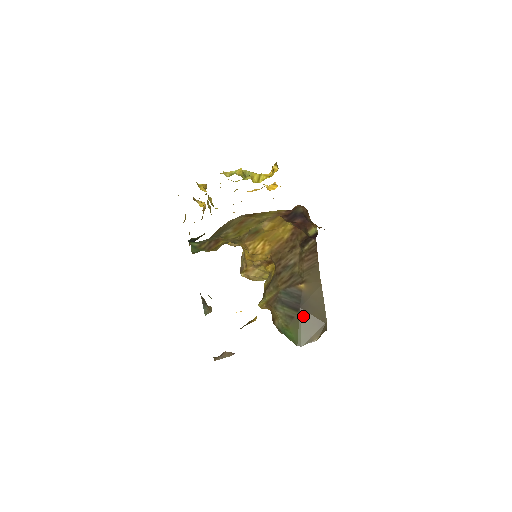
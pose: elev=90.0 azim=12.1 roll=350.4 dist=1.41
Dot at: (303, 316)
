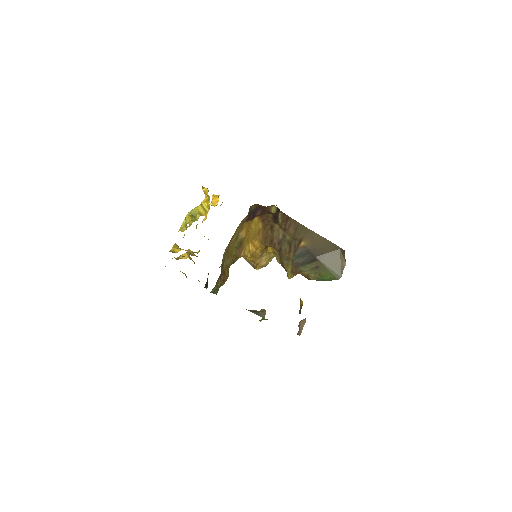
Dot at: (323, 260)
